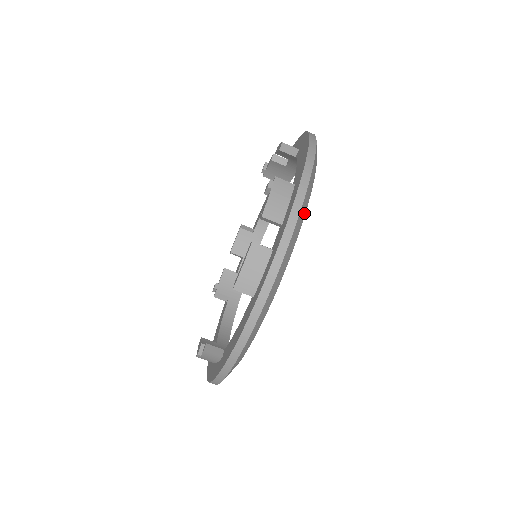
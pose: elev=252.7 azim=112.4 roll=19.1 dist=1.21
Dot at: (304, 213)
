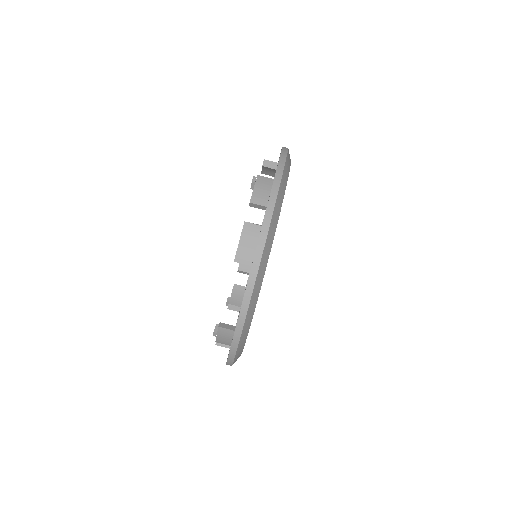
Dot at: (283, 195)
